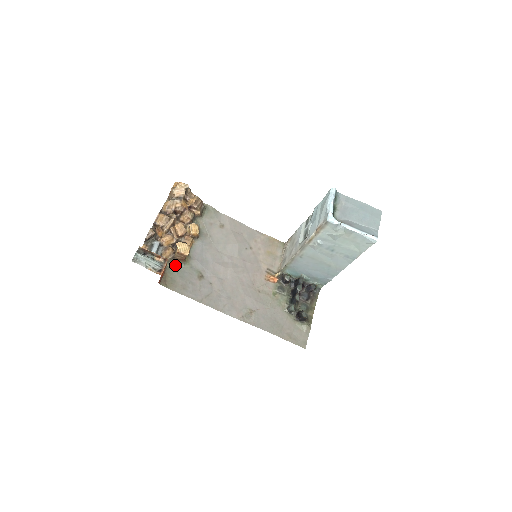
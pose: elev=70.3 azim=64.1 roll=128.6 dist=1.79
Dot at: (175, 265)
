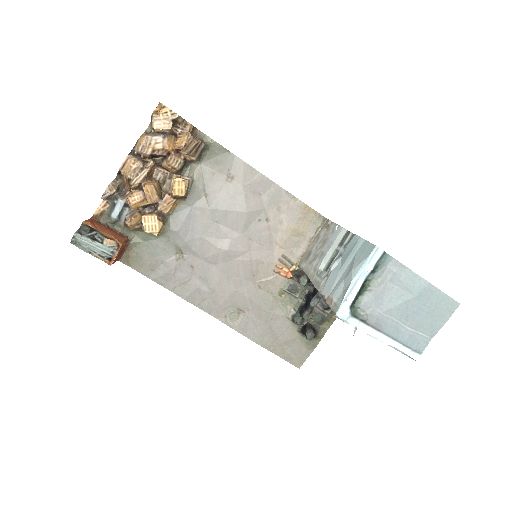
Dot at: (144, 236)
